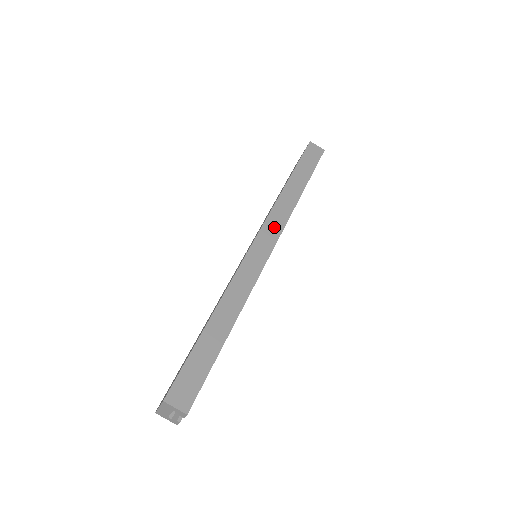
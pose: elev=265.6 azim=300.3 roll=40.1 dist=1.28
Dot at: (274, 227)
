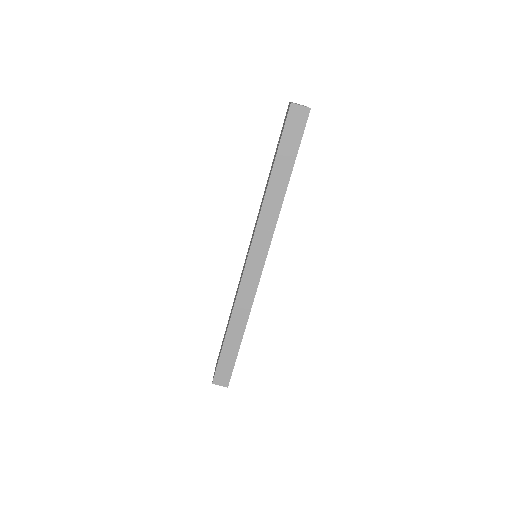
Dot at: (263, 240)
